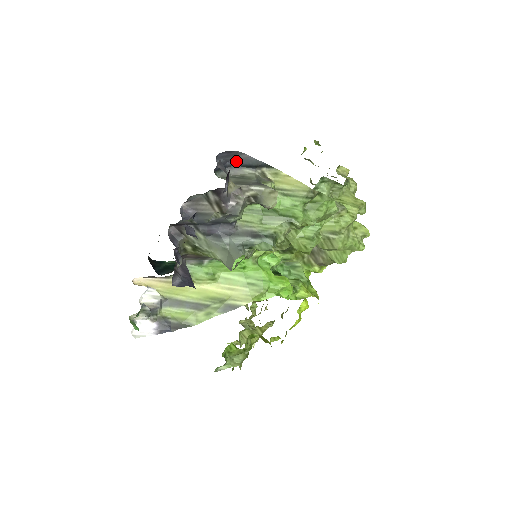
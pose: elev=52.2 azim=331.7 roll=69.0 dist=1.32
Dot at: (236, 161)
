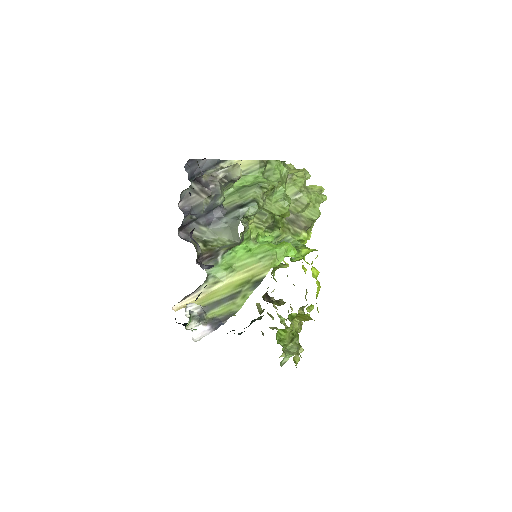
Dot at: (199, 168)
